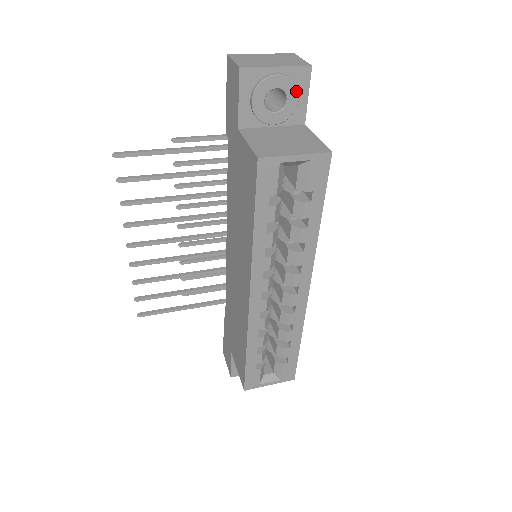
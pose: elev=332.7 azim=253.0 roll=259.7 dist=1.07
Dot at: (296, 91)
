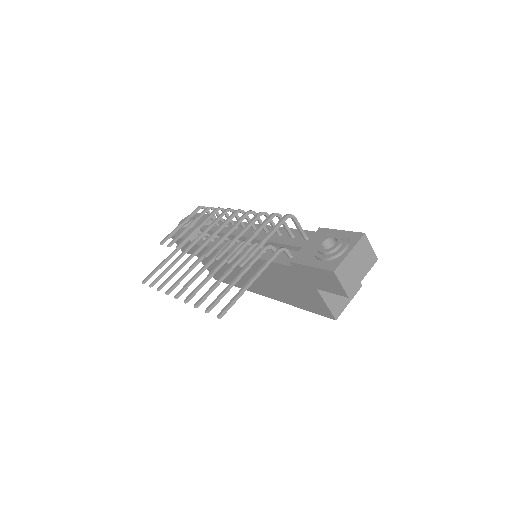
Dot at: occluded
